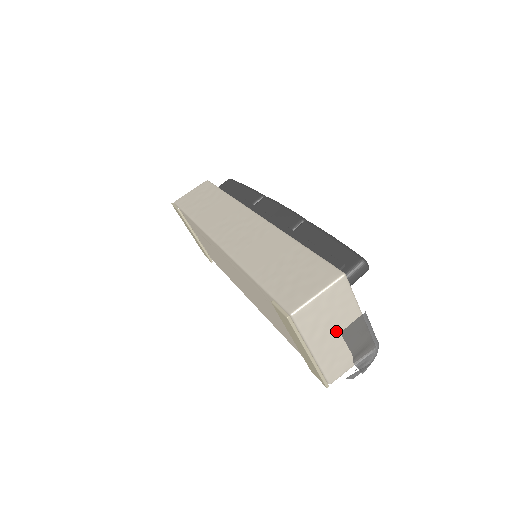
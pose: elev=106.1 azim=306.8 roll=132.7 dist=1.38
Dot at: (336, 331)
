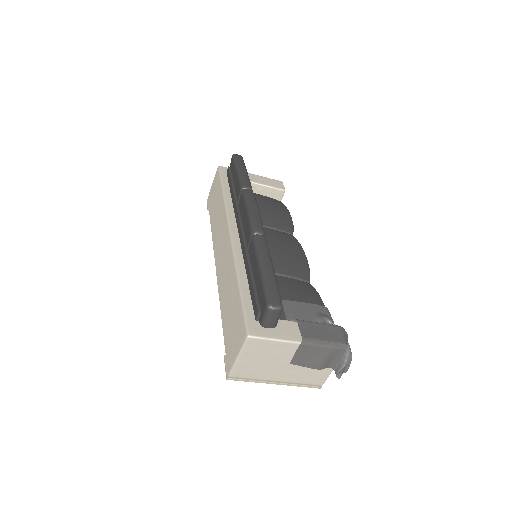
Dot at: (285, 363)
